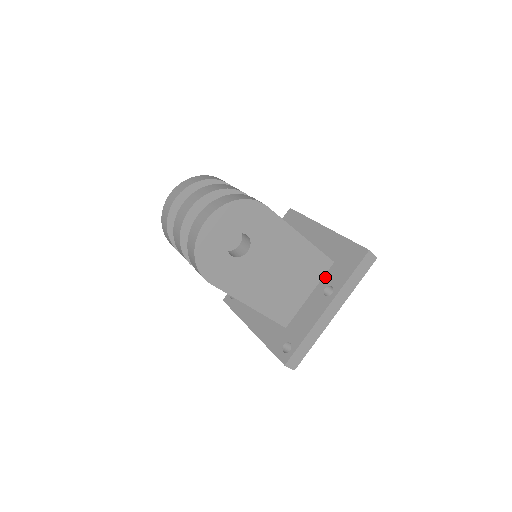
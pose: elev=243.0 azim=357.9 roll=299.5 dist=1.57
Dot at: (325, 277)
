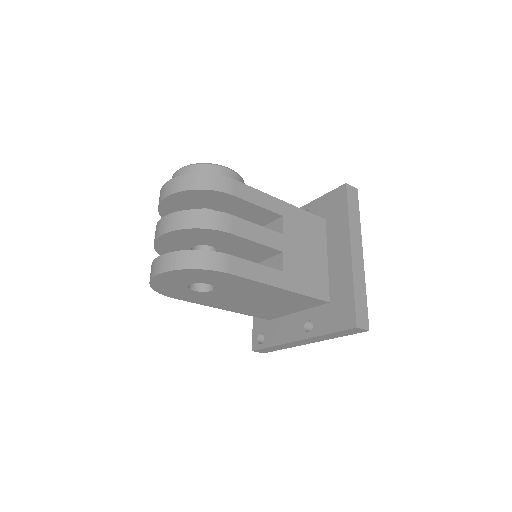
Dot at: (315, 309)
